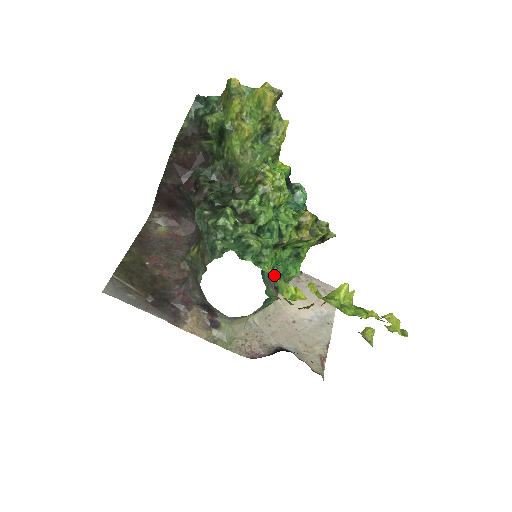
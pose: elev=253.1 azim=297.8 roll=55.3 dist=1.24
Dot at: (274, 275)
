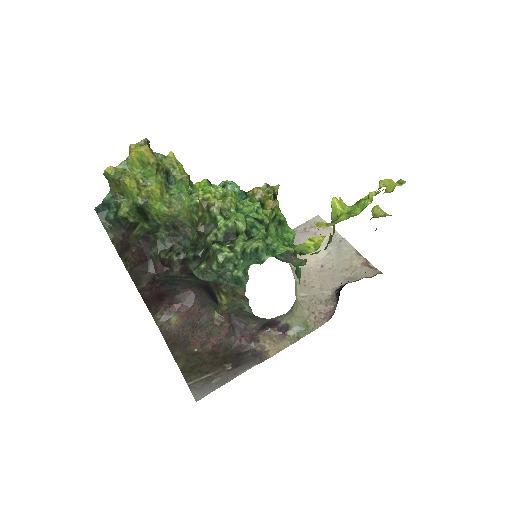
Dot at: occluded
